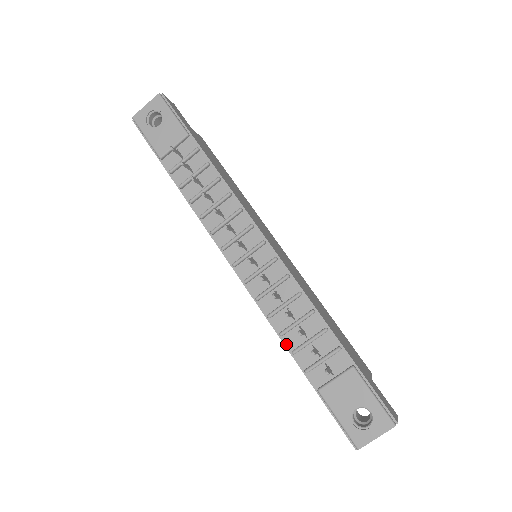
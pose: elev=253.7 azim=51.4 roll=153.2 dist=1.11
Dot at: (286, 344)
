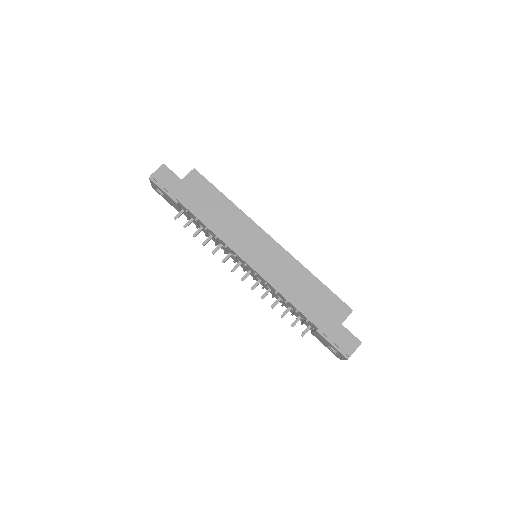
Dot at: occluded
